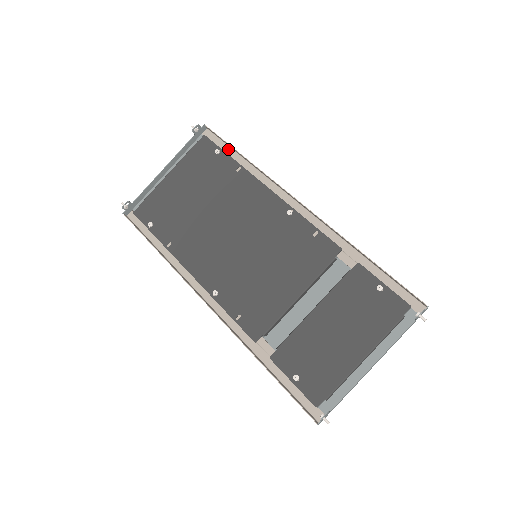
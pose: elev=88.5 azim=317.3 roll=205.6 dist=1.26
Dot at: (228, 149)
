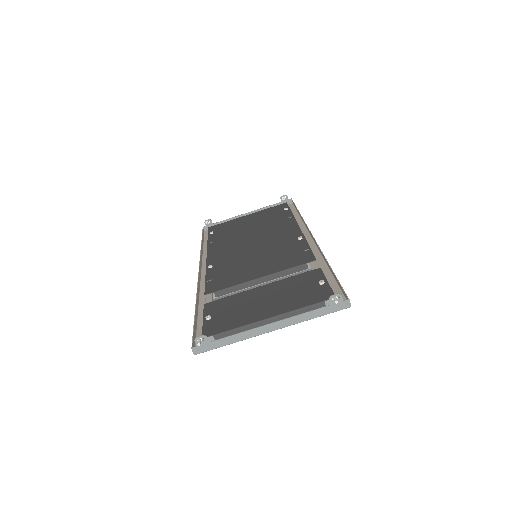
Dot at: (295, 212)
